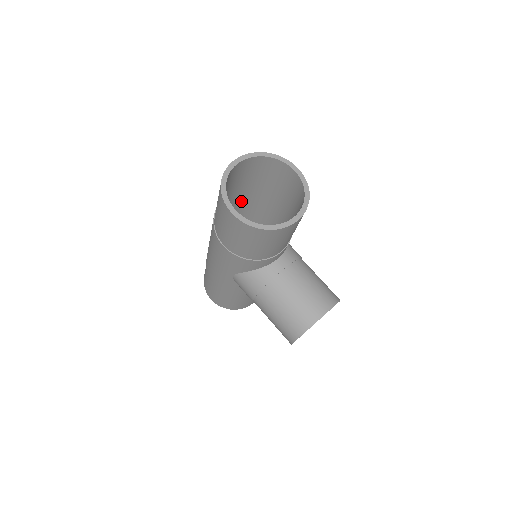
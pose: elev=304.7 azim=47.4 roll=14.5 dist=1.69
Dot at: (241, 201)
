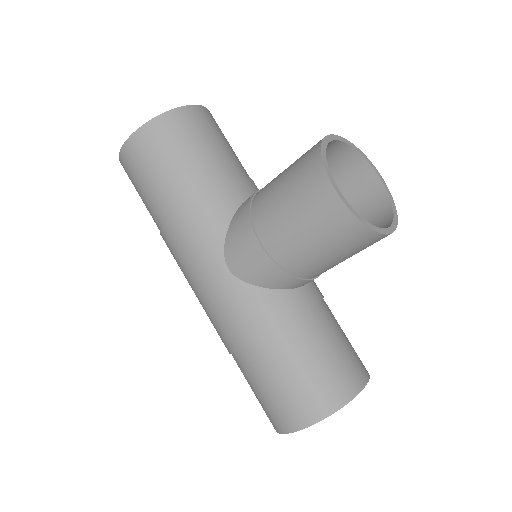
Dot at: occluded
